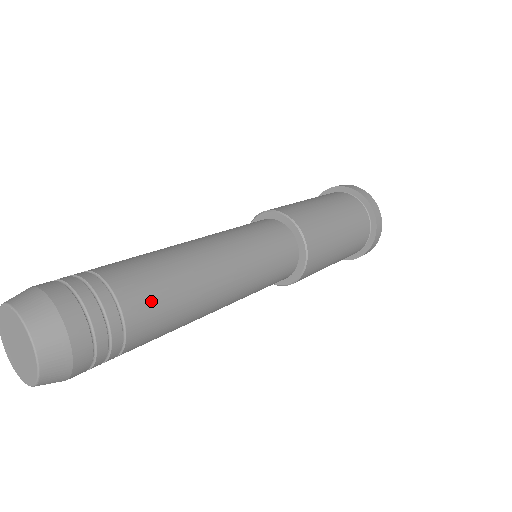
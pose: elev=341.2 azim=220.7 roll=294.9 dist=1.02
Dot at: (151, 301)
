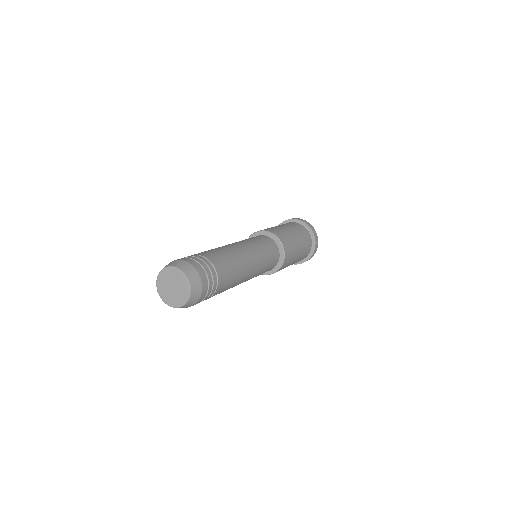
Dot at: (225, 268)
